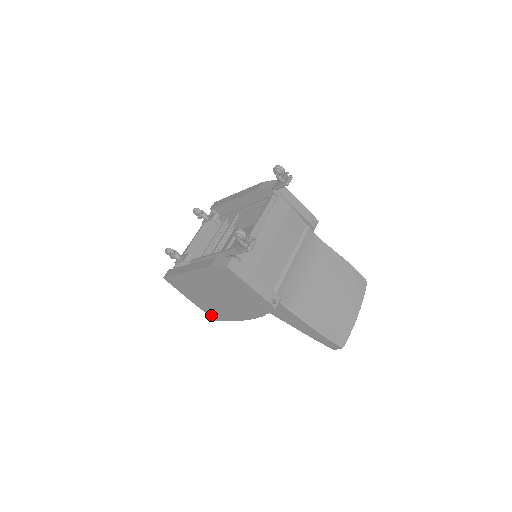
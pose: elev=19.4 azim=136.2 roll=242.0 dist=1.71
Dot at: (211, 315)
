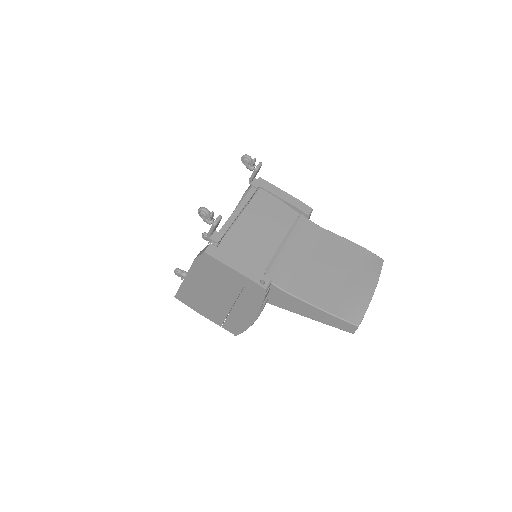
Dot at: (228, 329)
